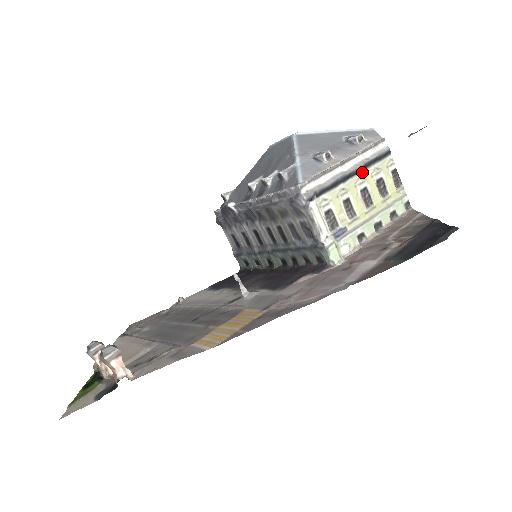
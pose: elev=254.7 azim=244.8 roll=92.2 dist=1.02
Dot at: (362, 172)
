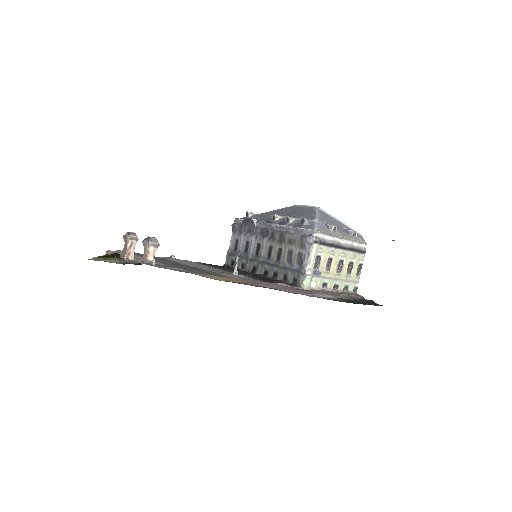
Dot at: (347, 251)
